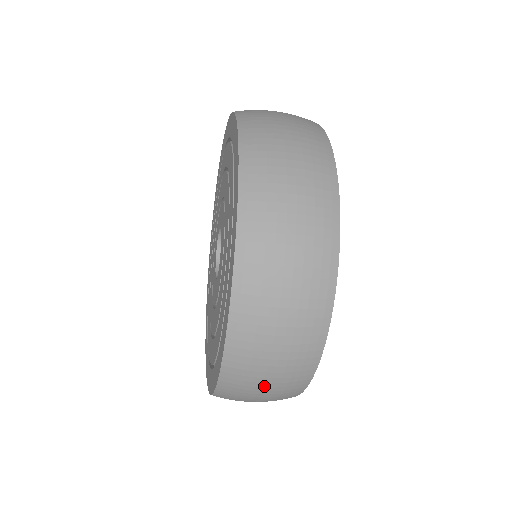
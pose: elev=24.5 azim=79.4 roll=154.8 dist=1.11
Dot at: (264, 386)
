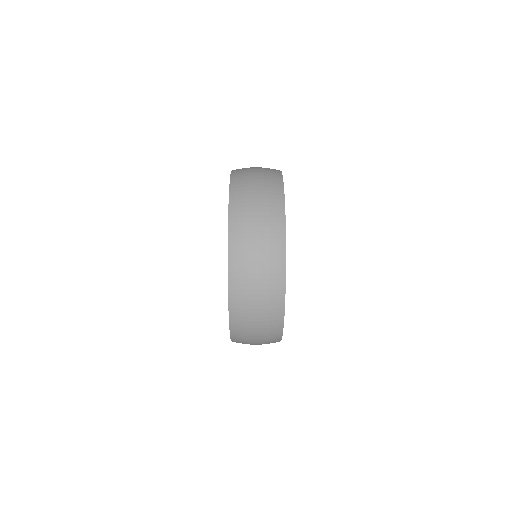
Dot at: (256, 293)
